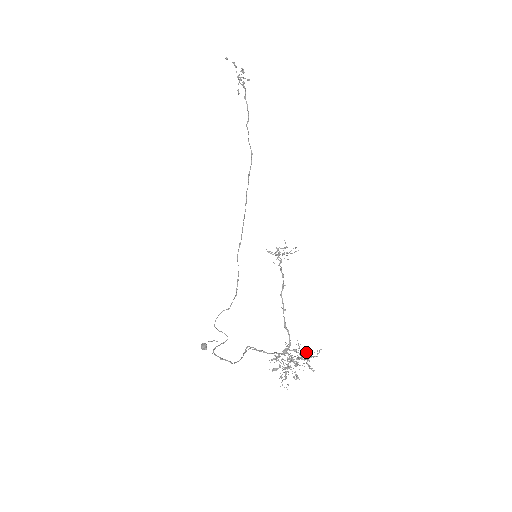
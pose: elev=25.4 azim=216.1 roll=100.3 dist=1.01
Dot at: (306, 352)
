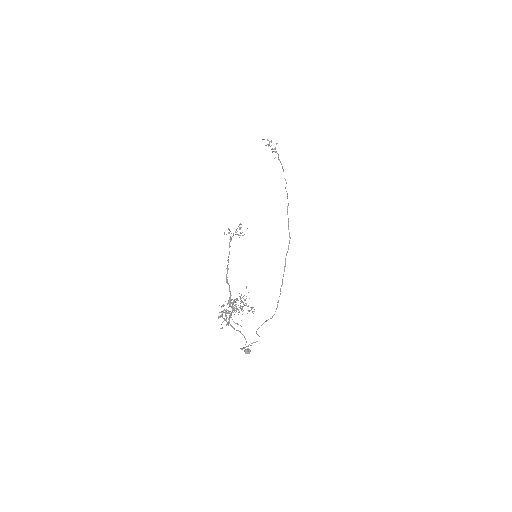
Dot at: (239, 296)
